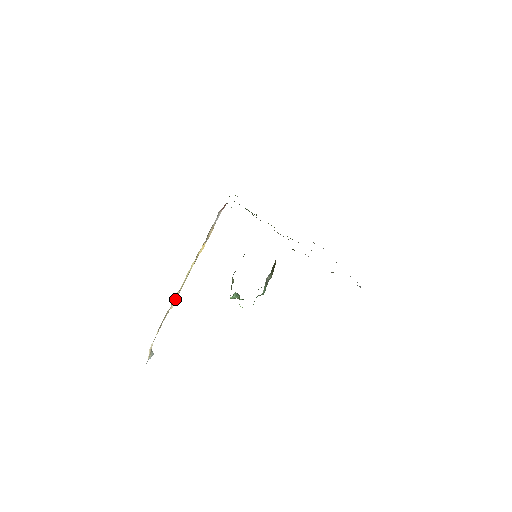
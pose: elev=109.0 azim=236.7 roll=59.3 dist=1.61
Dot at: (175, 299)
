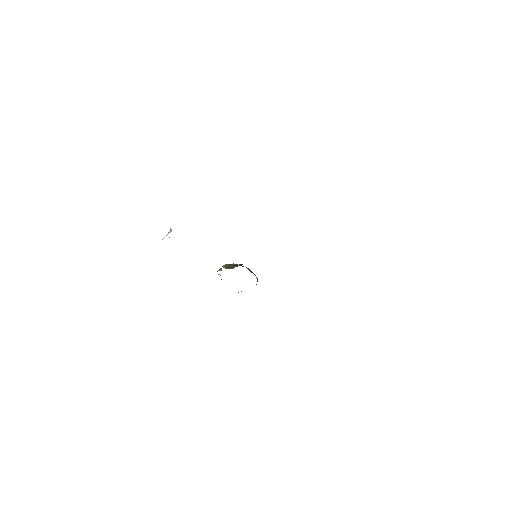
Dot at: occluded
